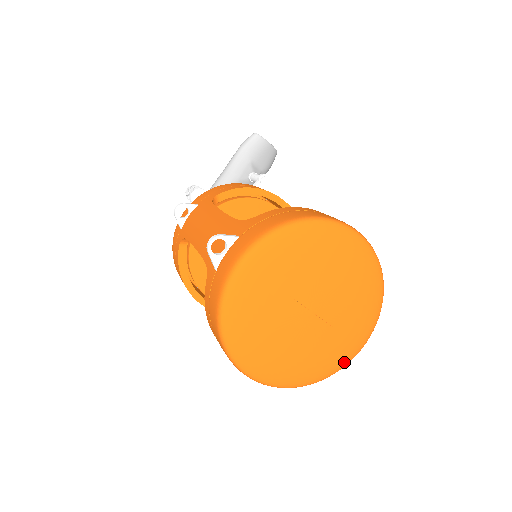
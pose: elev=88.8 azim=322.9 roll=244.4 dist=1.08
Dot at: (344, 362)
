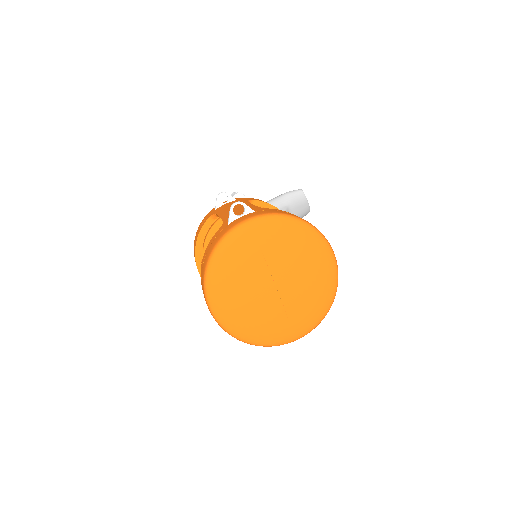
Dot at: (278, 341)
